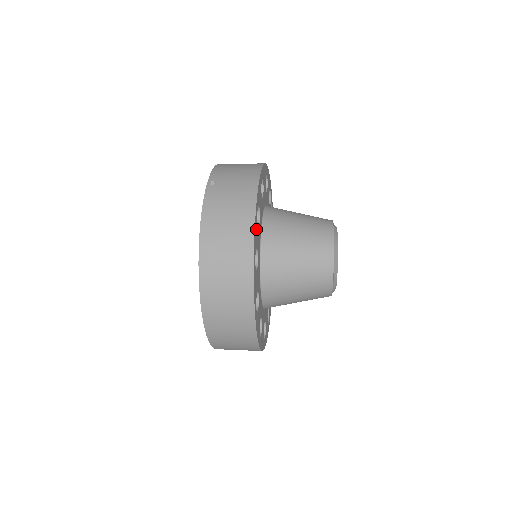
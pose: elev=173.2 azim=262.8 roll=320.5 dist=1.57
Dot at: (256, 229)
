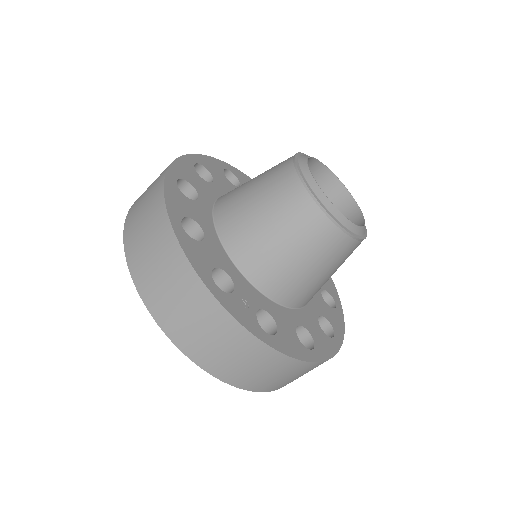
Dot at: (177, 197)
